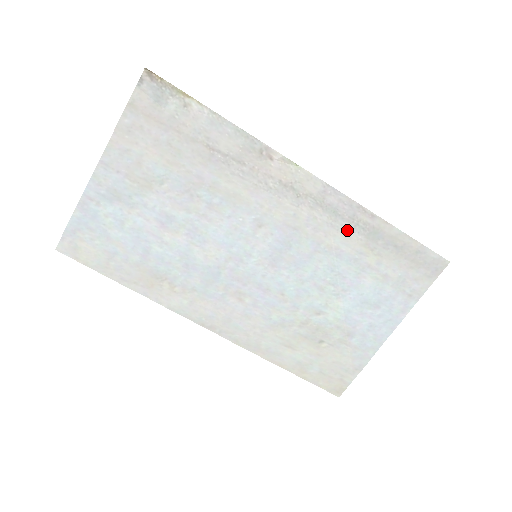
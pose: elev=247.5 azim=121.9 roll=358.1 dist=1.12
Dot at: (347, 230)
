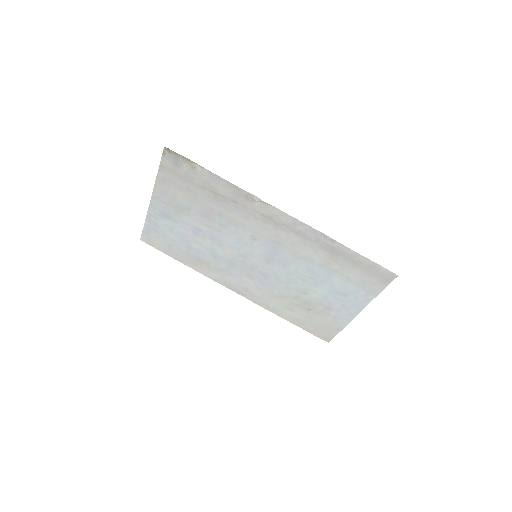
Dot at: (315, 247)
